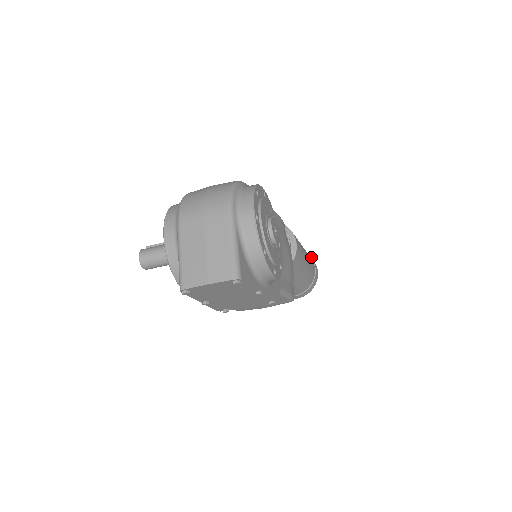
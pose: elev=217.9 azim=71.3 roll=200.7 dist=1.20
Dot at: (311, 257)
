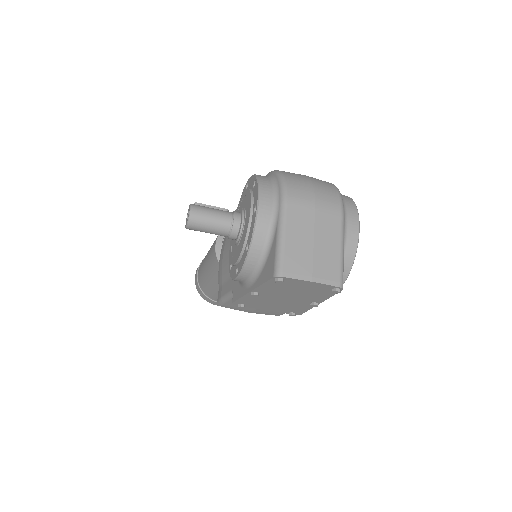
Dot at: occluded
